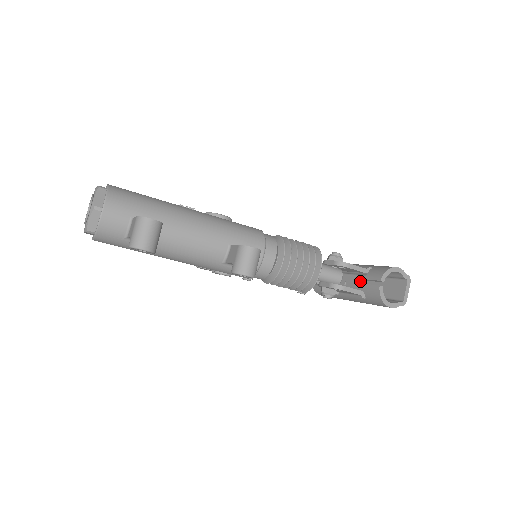
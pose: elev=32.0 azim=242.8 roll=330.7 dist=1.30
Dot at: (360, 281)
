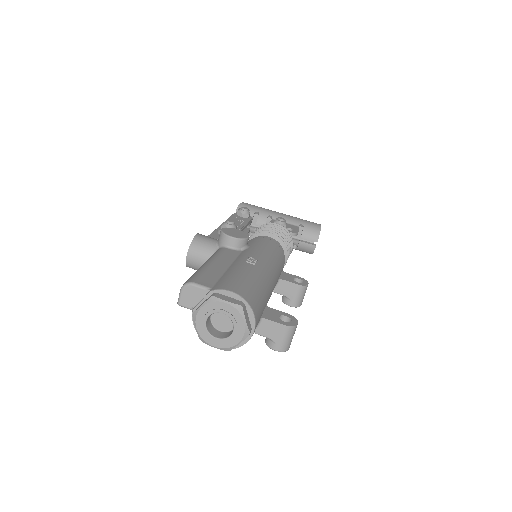
Dot at: (270, 219)
